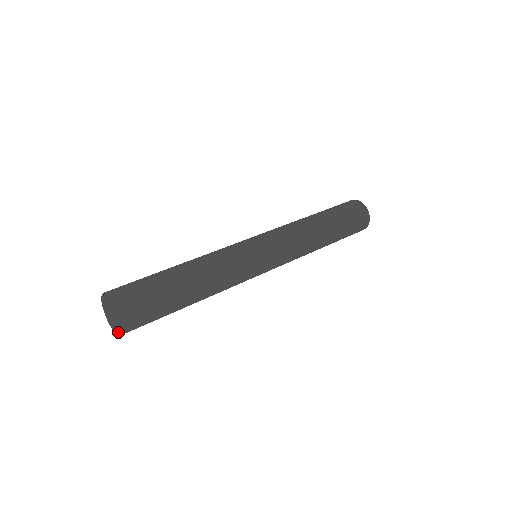
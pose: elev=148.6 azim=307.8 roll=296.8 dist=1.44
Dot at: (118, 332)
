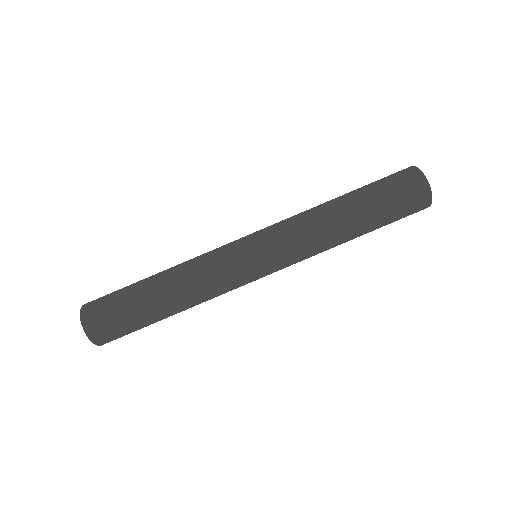
Dot at: occluded
